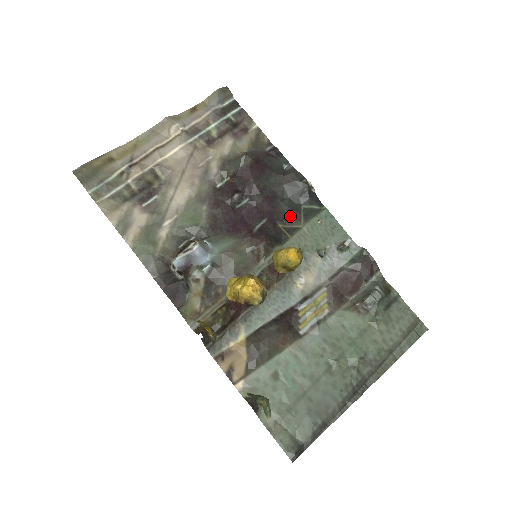
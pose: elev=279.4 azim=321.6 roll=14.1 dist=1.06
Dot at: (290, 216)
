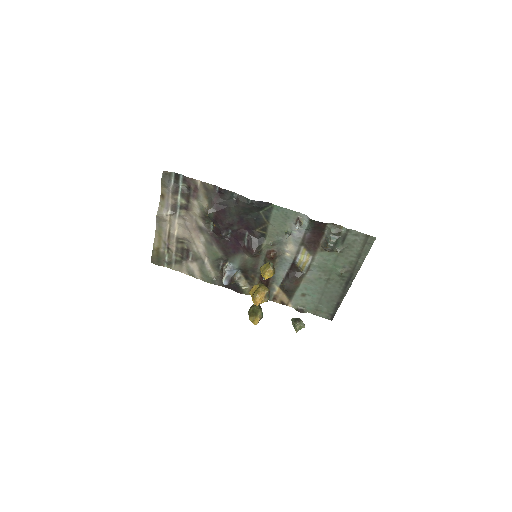
Dot at: (258, 222)
